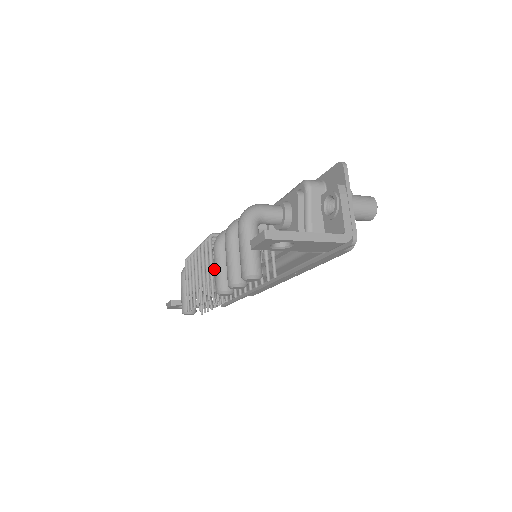
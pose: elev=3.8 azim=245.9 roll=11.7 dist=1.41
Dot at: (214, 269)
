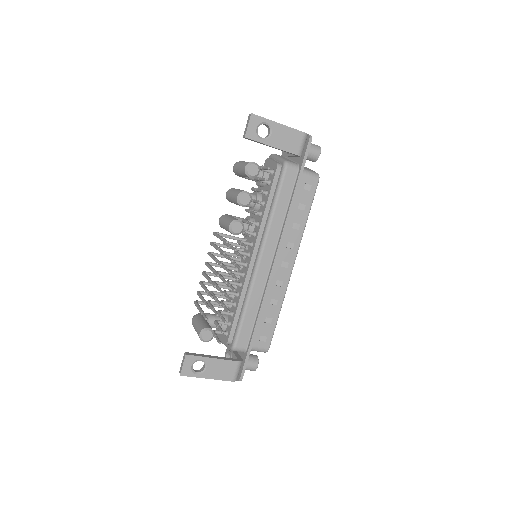
Dot at: (223, 255)
